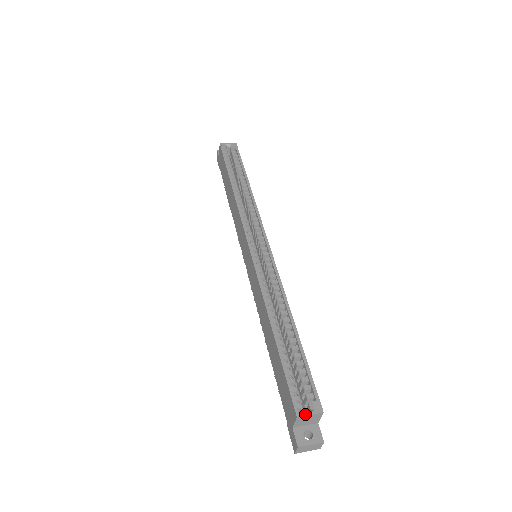
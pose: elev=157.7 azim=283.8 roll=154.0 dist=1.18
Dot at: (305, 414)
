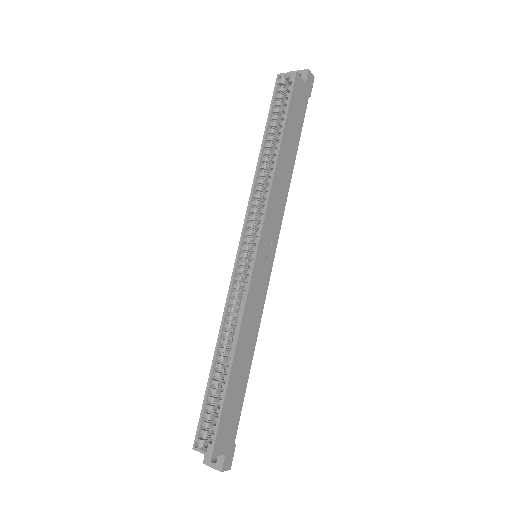
Dot at: (198, 450)
